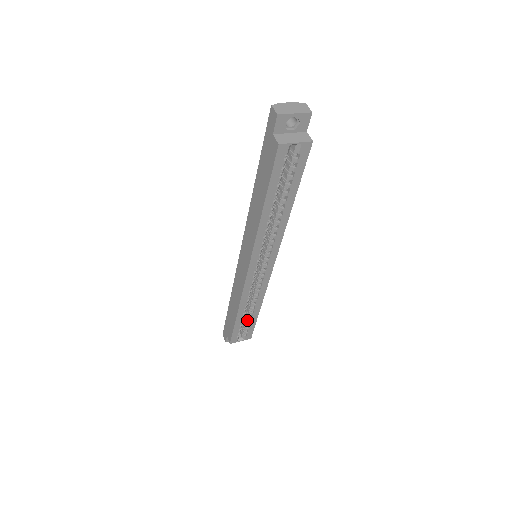
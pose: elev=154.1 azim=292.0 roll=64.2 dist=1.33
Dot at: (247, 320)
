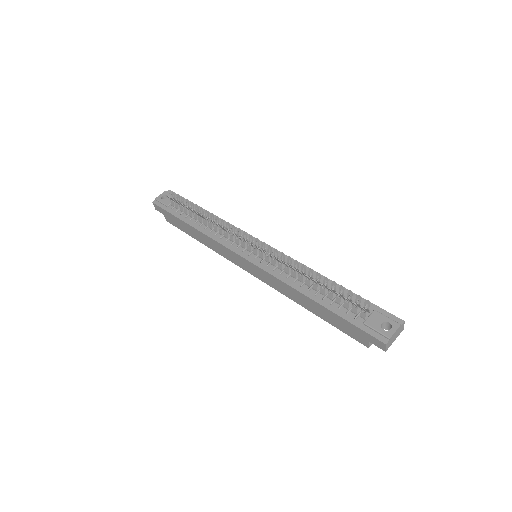
Dot at: occluded
